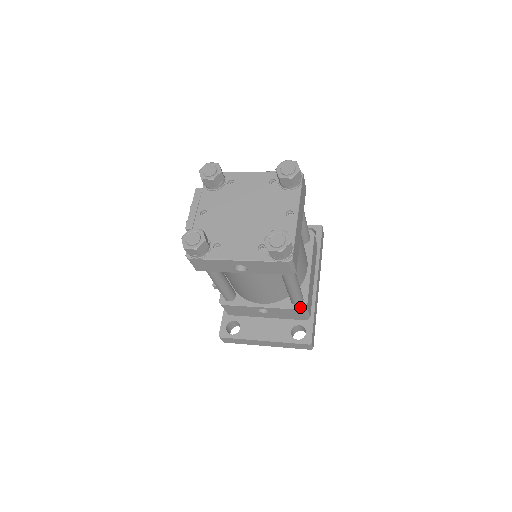
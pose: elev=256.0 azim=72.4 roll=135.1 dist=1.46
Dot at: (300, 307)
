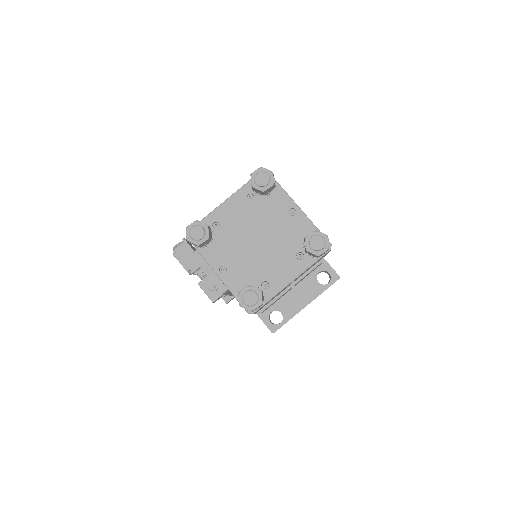
Dot at: (319, 262)
